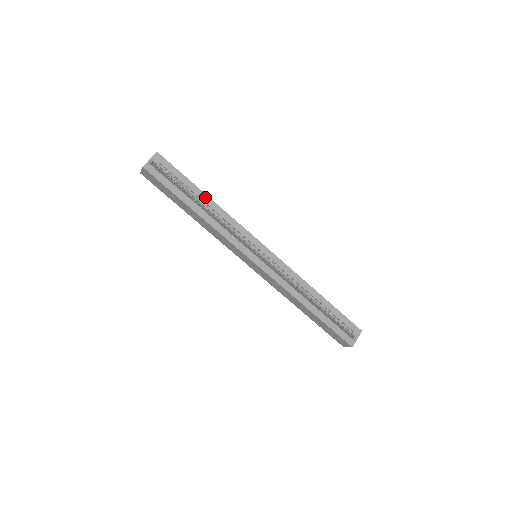
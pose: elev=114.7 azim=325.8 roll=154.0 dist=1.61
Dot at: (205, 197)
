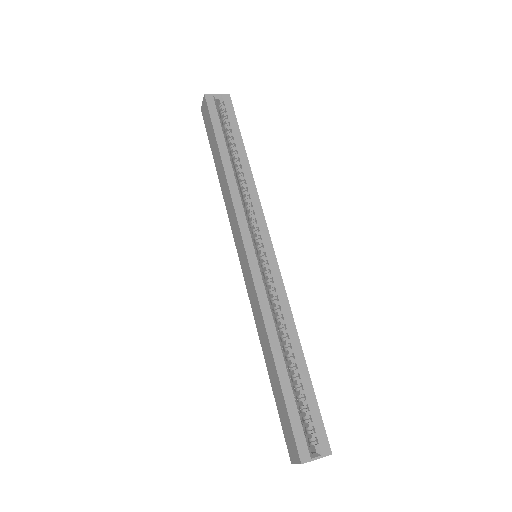
Dot at: (244, 157)
